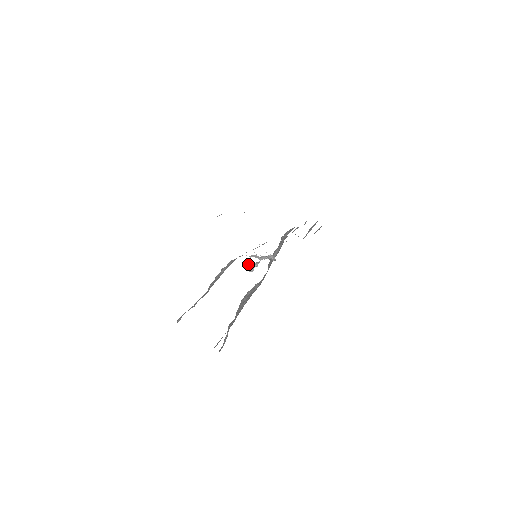
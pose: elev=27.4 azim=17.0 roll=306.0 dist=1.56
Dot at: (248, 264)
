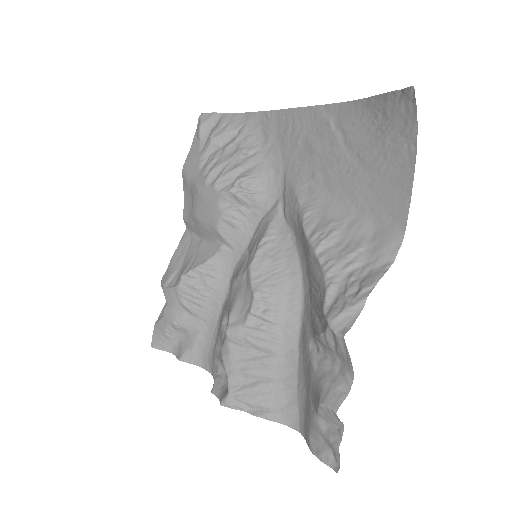
Dot at: occluded
